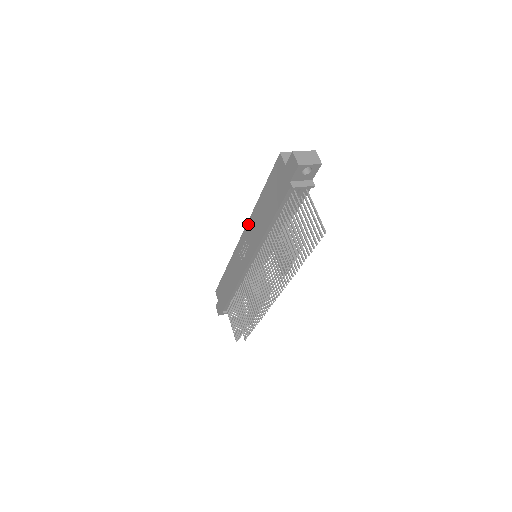
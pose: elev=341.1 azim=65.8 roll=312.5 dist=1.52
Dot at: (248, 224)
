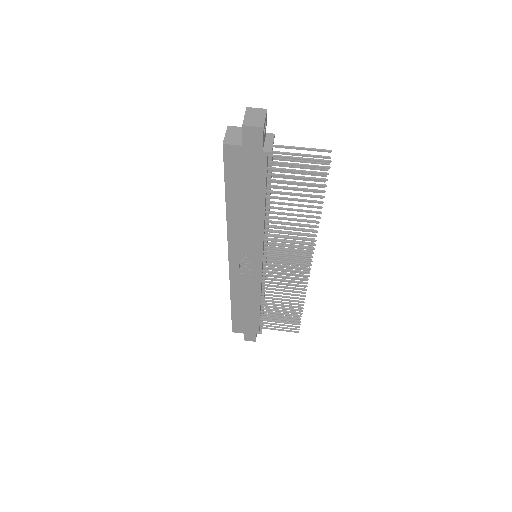
Dot at: (230, 241)
